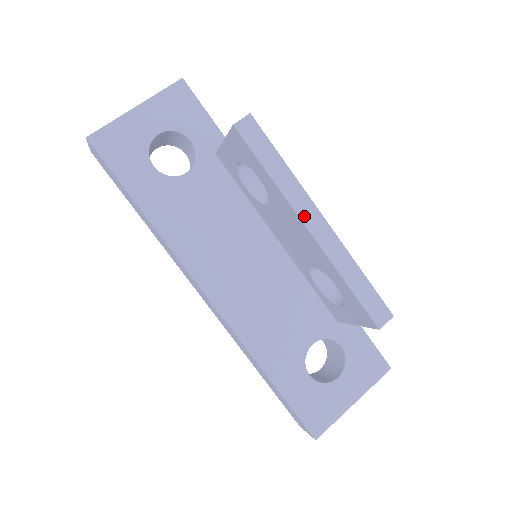
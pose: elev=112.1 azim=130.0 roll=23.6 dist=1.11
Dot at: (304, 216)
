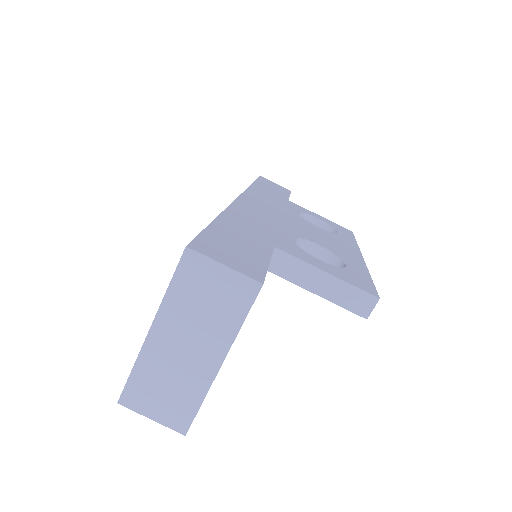
Dot at: occluded
